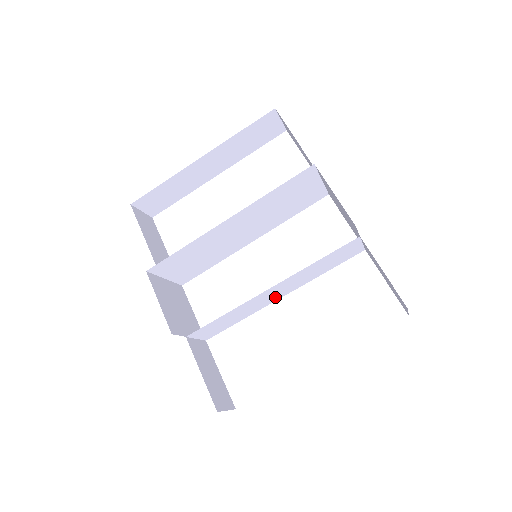
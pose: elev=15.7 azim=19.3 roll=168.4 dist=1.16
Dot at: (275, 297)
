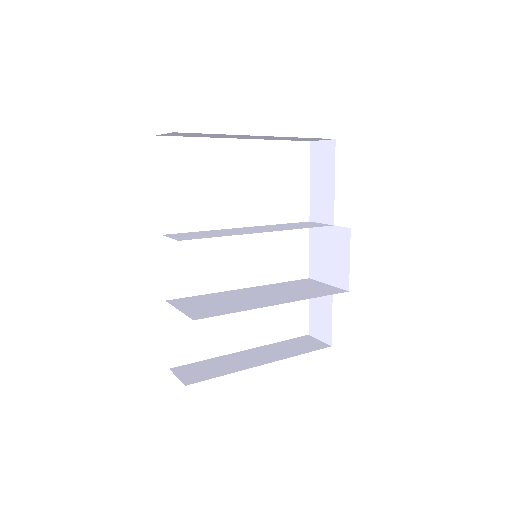
Dot at: (245, 291)
